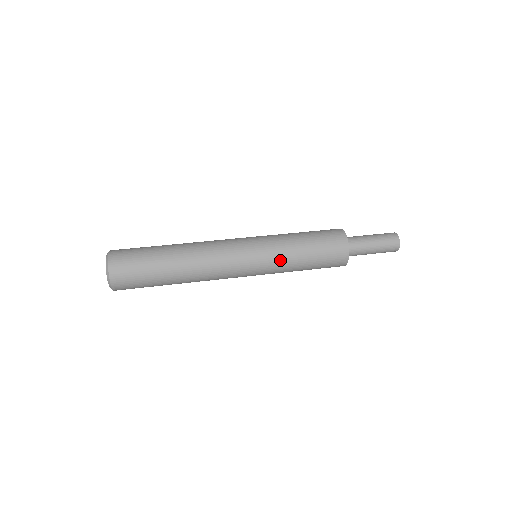
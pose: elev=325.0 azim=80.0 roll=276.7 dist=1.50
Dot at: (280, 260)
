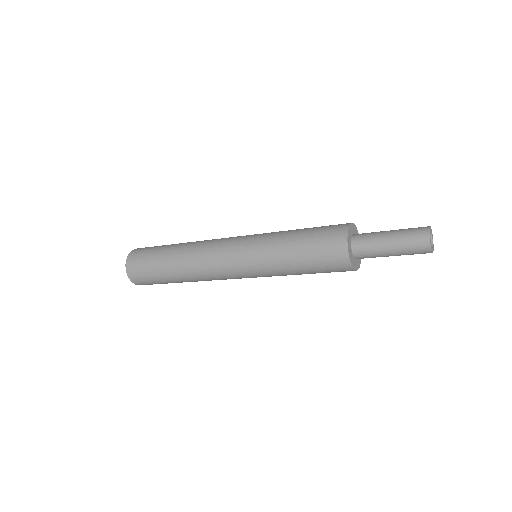
Dot at: occluded
